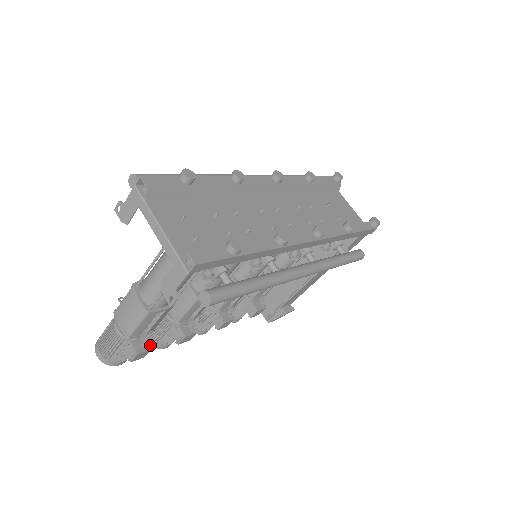
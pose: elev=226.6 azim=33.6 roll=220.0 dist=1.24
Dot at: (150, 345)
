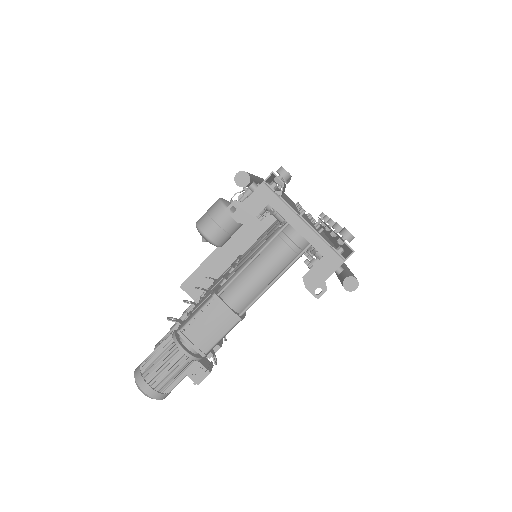
Dot at: (211, 361)
